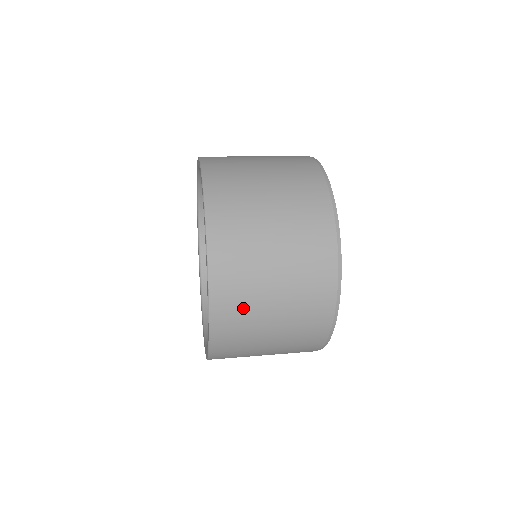
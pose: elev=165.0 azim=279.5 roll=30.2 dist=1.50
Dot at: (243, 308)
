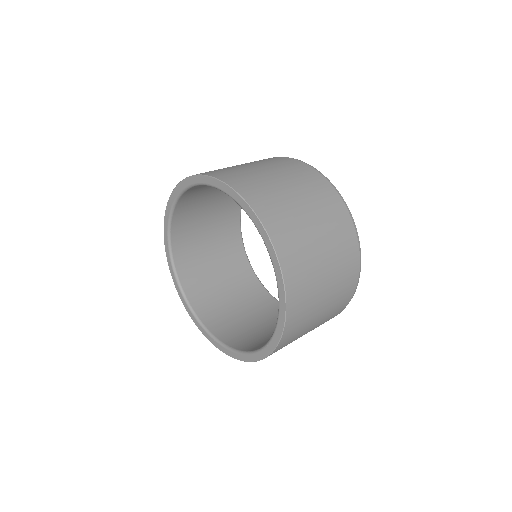
Dot at: occluded
